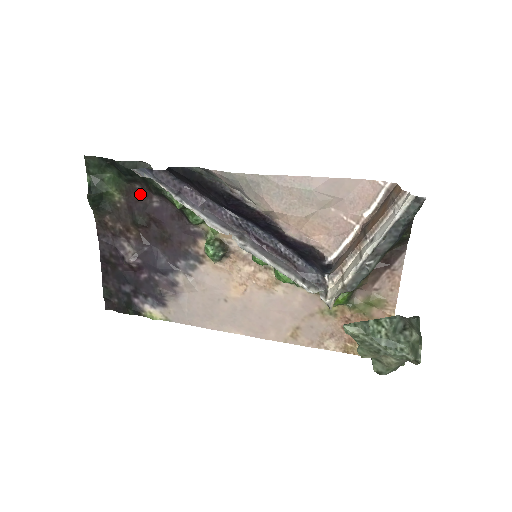
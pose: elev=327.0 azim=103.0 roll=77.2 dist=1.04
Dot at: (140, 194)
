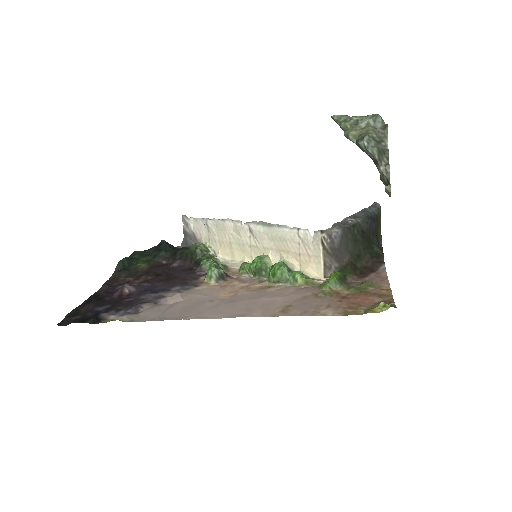
Dot at: (163, 265)
